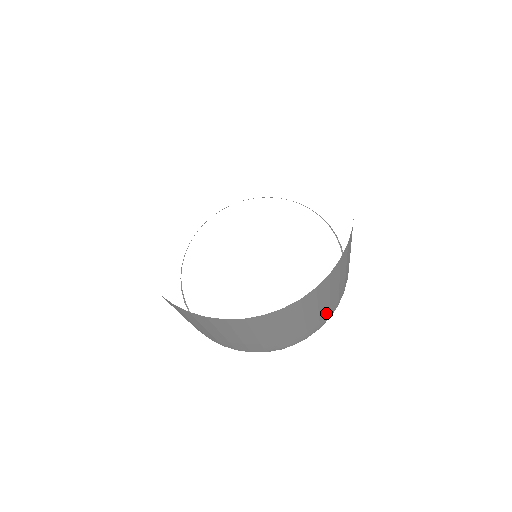
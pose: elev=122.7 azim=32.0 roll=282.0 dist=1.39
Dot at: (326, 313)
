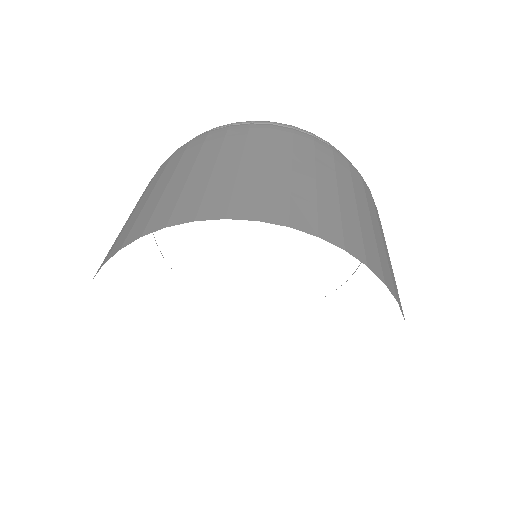
Dot at: occluded
